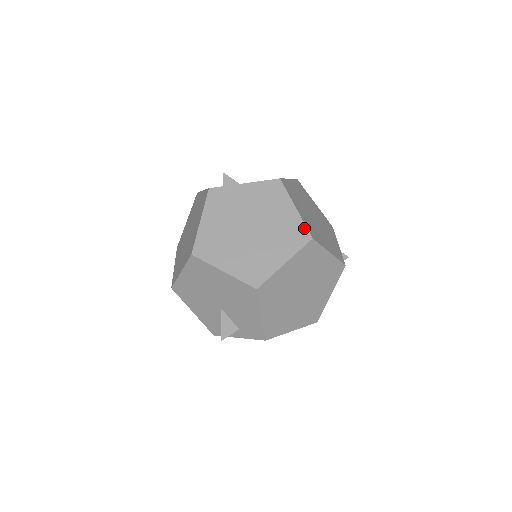
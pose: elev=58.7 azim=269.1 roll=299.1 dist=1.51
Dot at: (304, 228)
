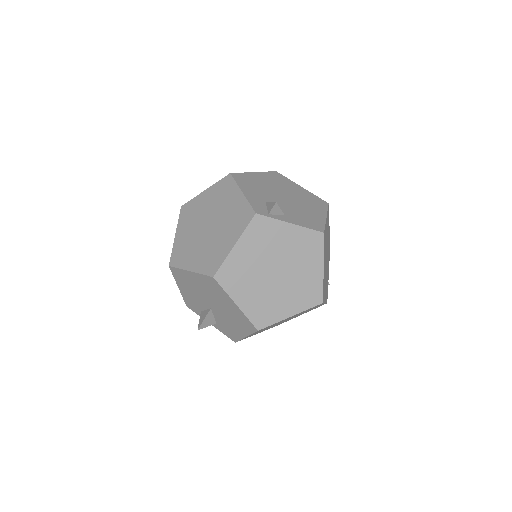
Dot at: (321, 291)
